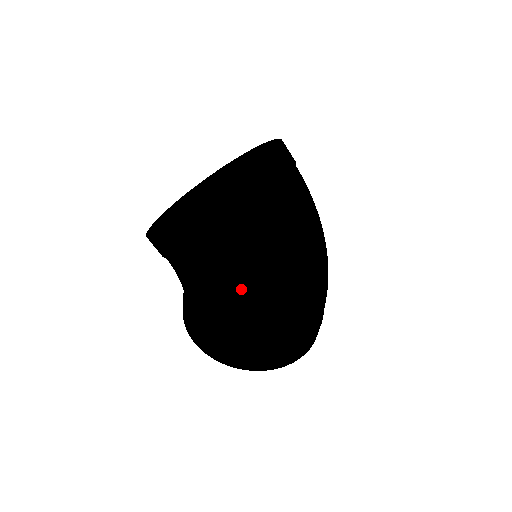
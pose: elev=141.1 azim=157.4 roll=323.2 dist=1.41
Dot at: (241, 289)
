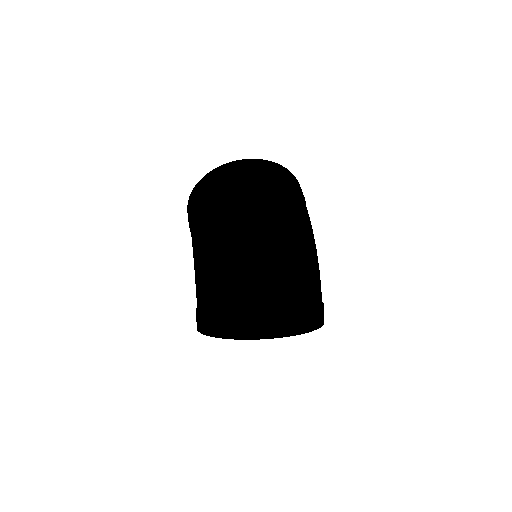
Dot at: (198, 240)
